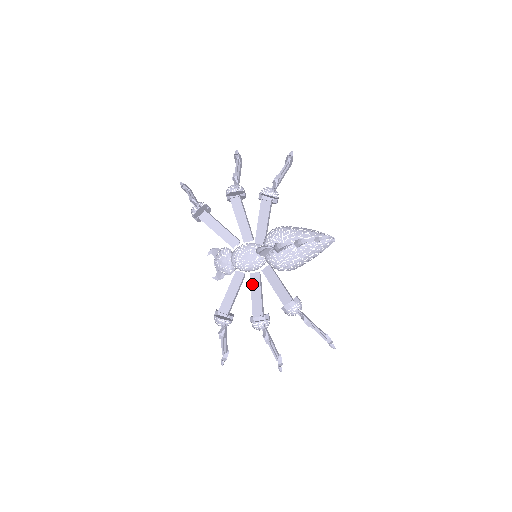
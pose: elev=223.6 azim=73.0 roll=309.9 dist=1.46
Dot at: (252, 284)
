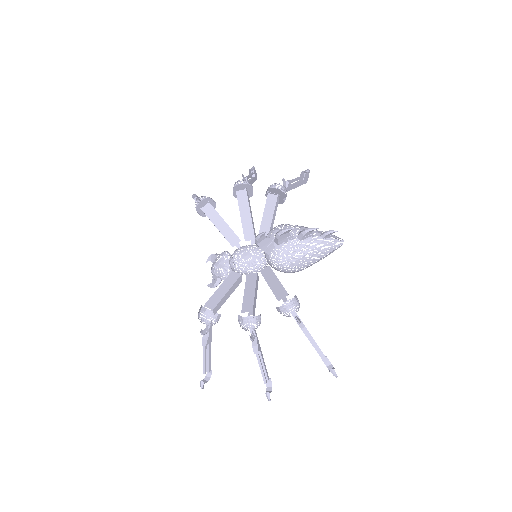
Dot at: (247, 283)
